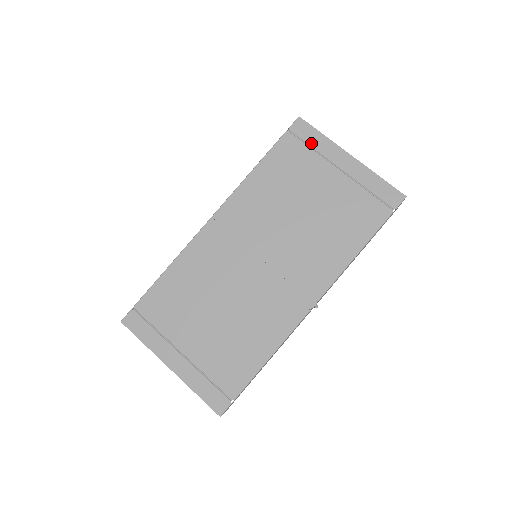
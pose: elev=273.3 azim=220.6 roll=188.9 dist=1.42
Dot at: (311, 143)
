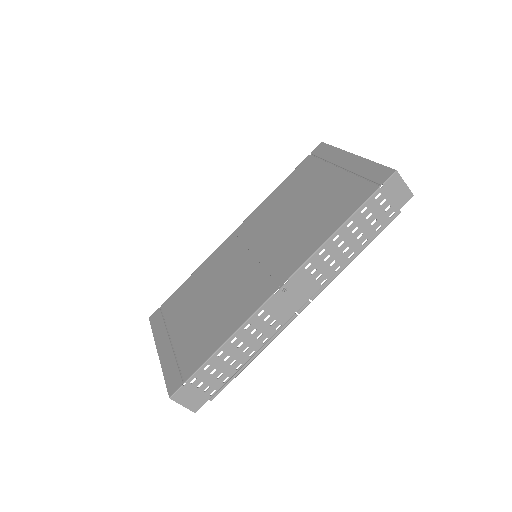
Dot at: (324, 157)
